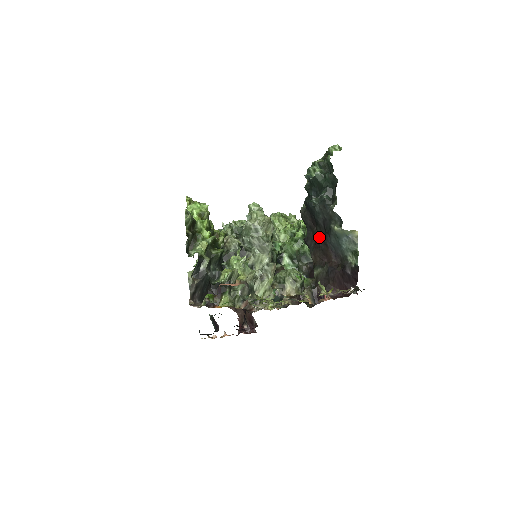
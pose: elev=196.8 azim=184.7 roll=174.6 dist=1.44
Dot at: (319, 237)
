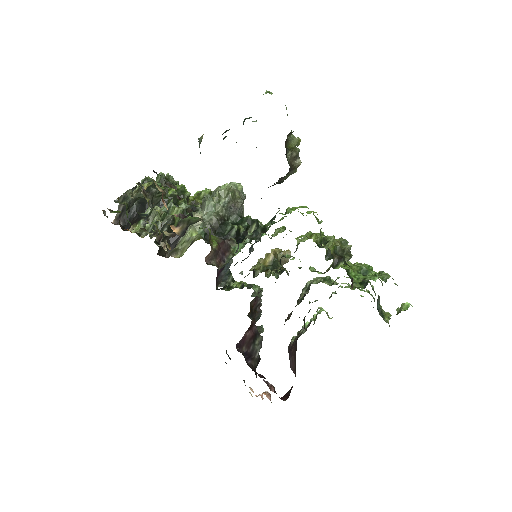
Dot at: occluded
